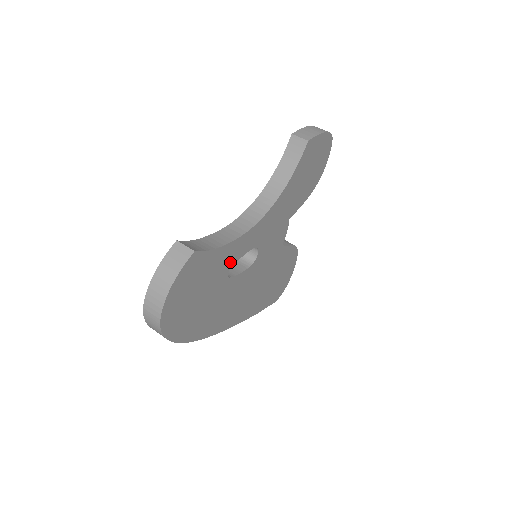
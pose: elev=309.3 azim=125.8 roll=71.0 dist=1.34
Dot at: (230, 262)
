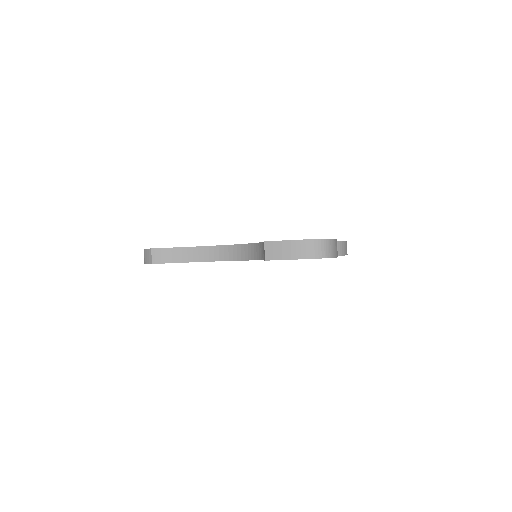
Dot at: occluded
